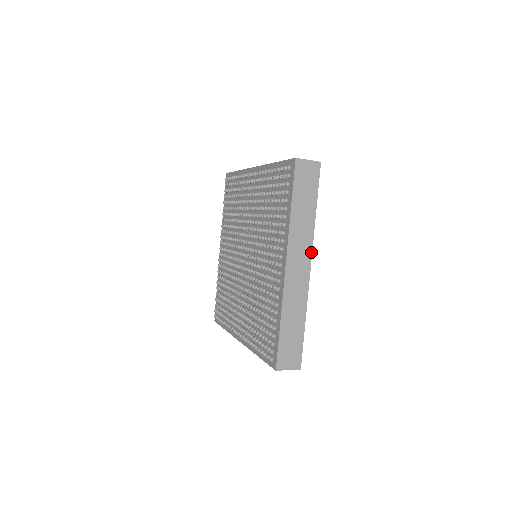
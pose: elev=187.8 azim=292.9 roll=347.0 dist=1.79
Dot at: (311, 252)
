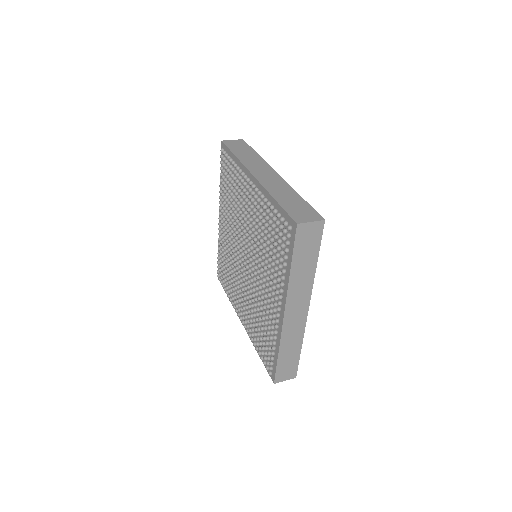
Dot at: (310, 297)
